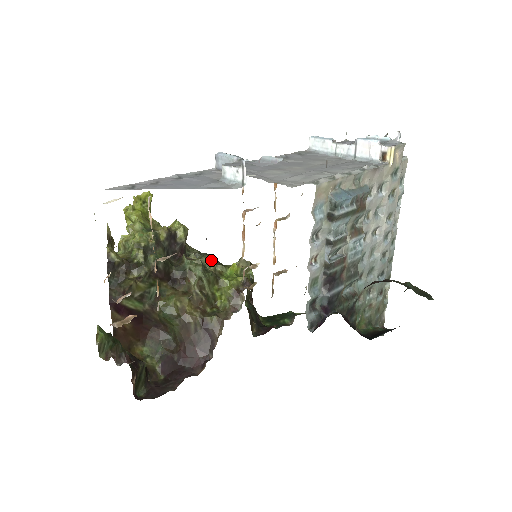
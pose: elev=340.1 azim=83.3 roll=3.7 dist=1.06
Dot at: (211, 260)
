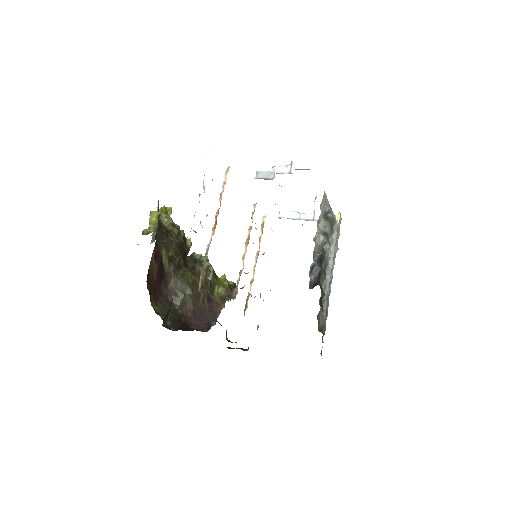
Dot at: occluded
